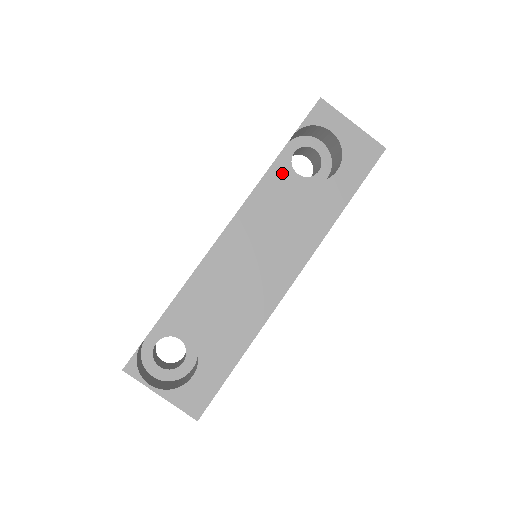
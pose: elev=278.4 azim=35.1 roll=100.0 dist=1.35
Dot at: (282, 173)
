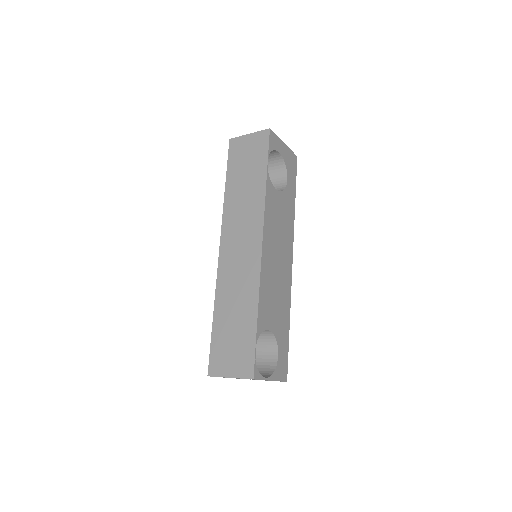
Dot at: (271, 191)
